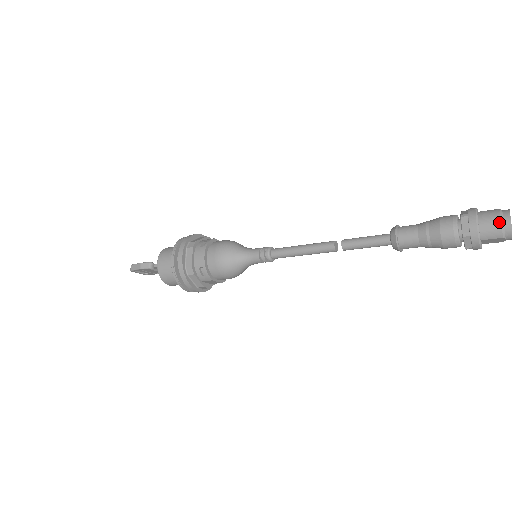
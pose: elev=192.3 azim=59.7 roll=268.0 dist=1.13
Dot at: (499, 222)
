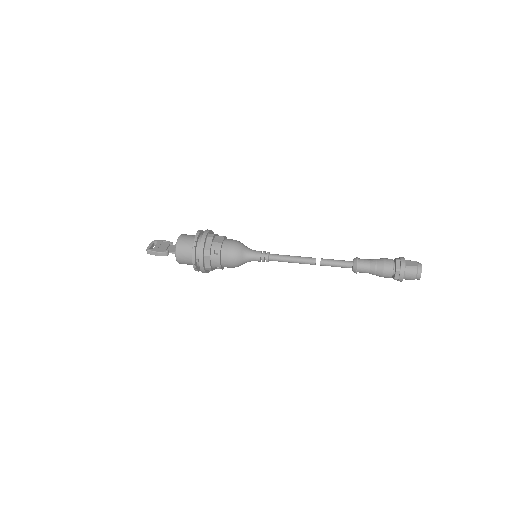
Dot at: (415, 277)
